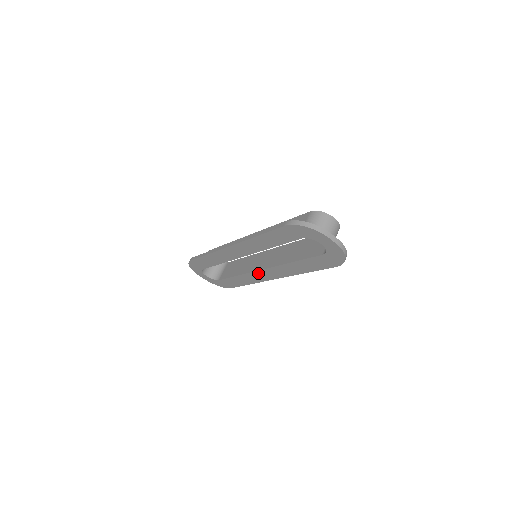
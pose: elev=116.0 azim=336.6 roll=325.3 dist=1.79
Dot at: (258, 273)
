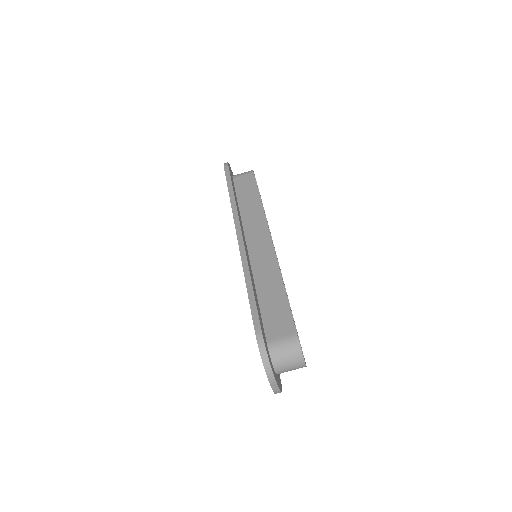
Dot at: occluded
